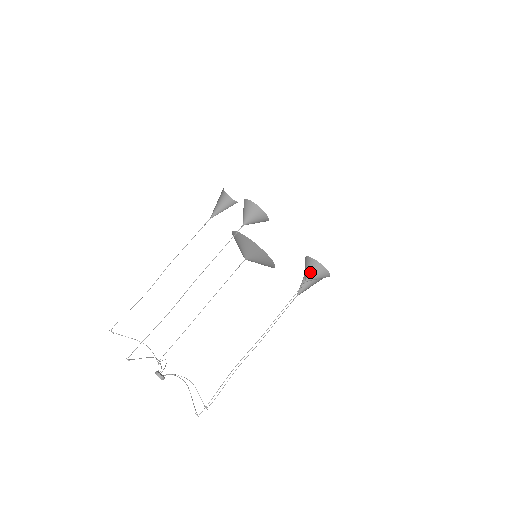
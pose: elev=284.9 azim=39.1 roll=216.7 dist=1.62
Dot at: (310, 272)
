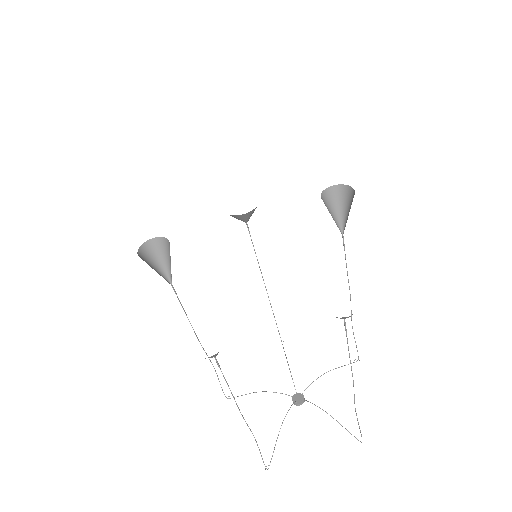
Dot at: occluded
